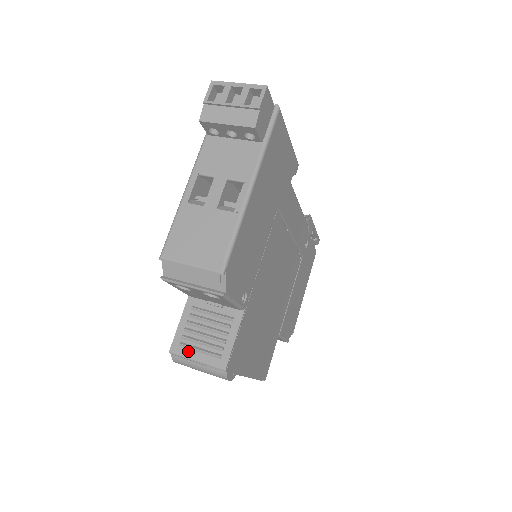
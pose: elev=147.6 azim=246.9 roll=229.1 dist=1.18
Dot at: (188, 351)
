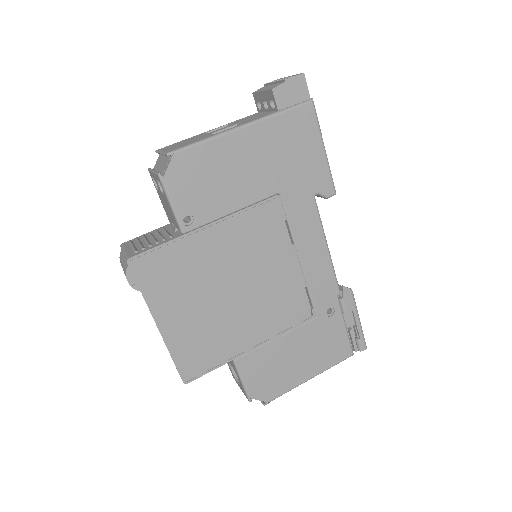
Dot at: (128, 246)
